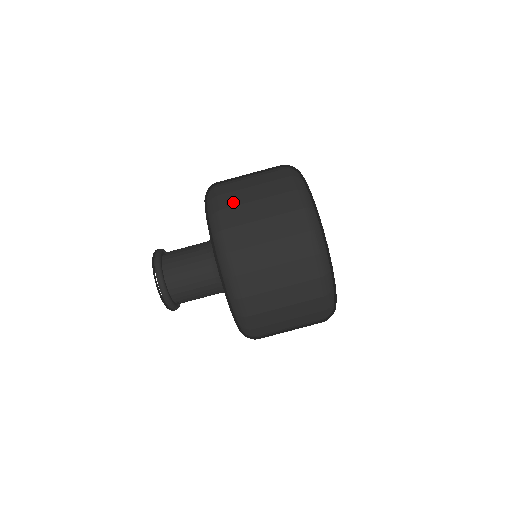
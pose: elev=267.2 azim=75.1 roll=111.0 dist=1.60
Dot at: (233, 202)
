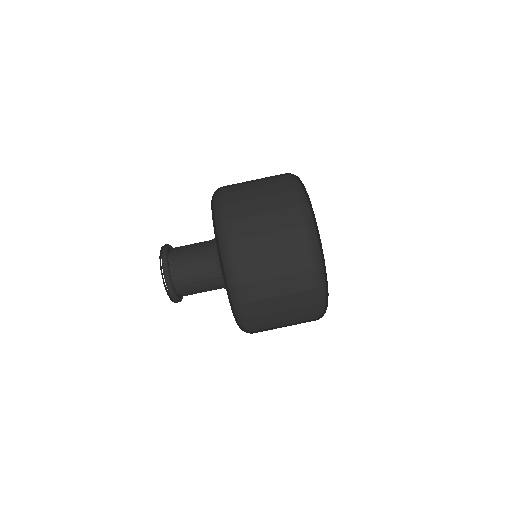
Dot at: occluded
